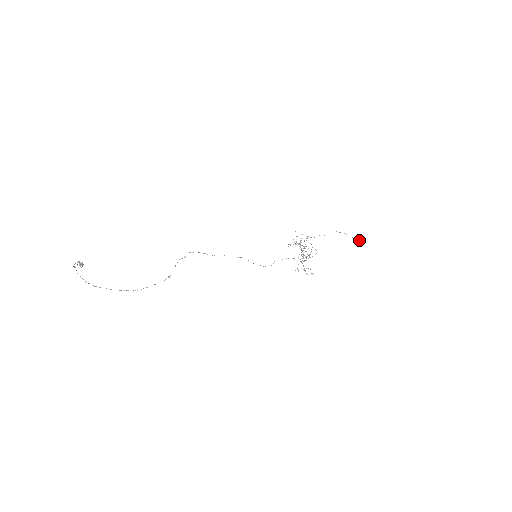
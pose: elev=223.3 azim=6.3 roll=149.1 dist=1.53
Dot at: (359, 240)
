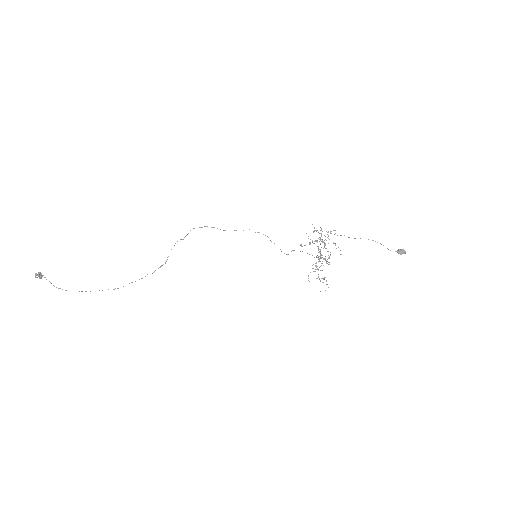
Dot at: (396, 251)
